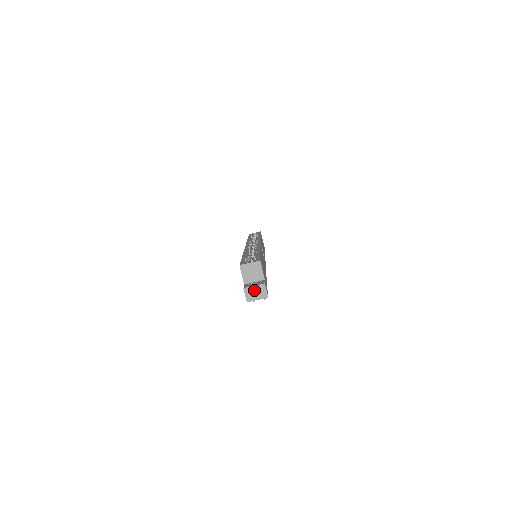
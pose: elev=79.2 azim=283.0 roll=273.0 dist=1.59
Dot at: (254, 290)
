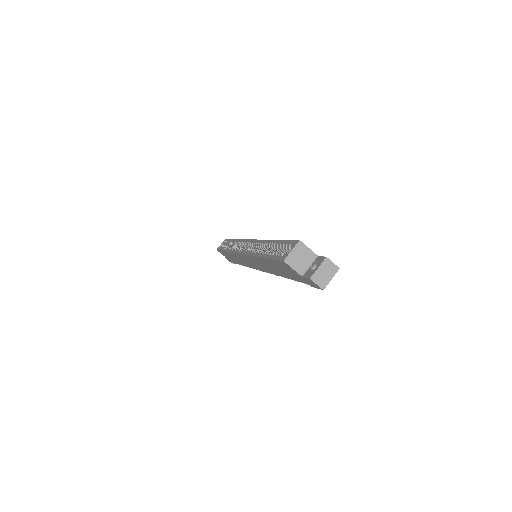
Dot at: (321, 272)
